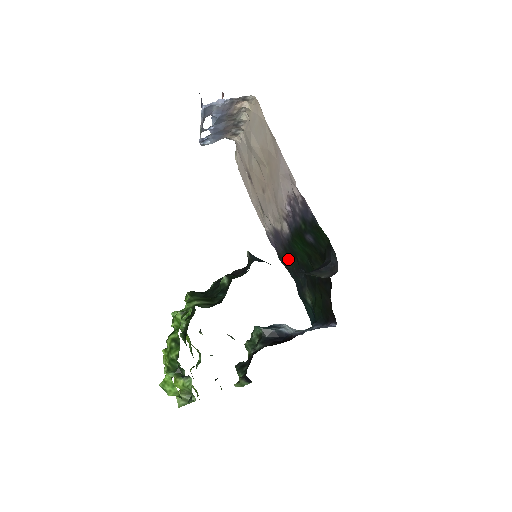
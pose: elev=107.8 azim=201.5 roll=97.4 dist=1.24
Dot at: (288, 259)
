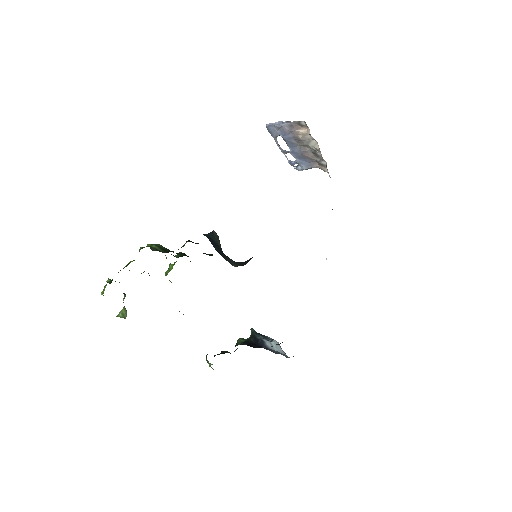
Dot at: occluded
